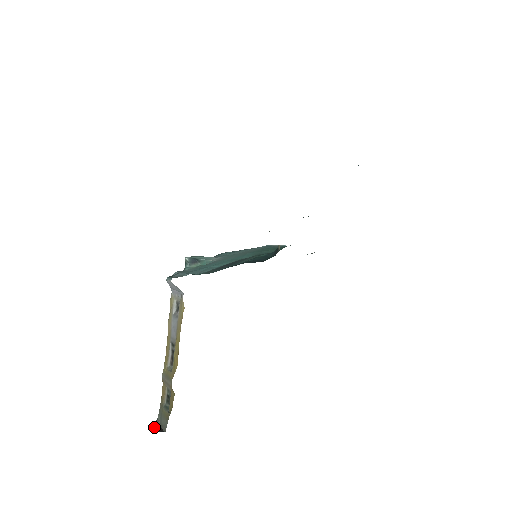
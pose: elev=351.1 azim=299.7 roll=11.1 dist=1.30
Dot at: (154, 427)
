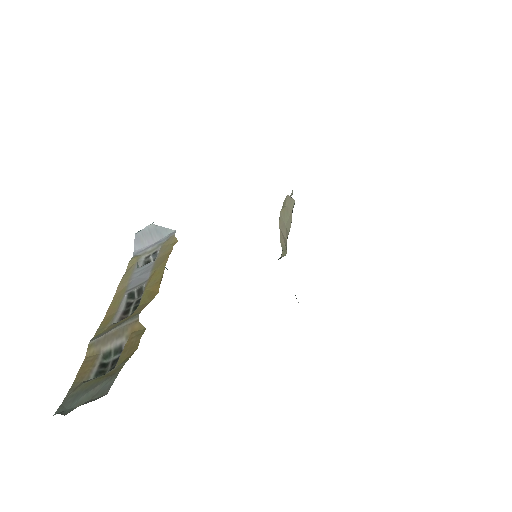
Dot at: occluded
